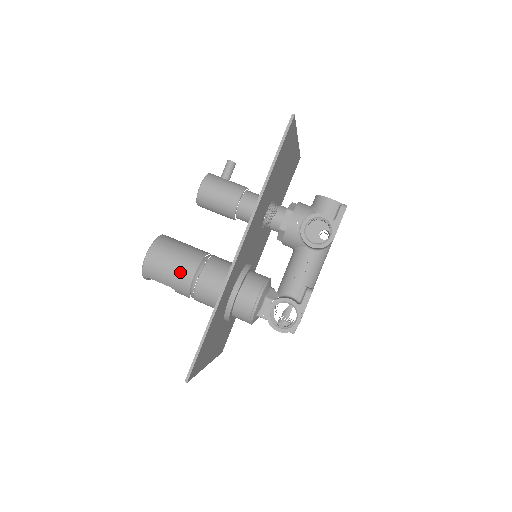
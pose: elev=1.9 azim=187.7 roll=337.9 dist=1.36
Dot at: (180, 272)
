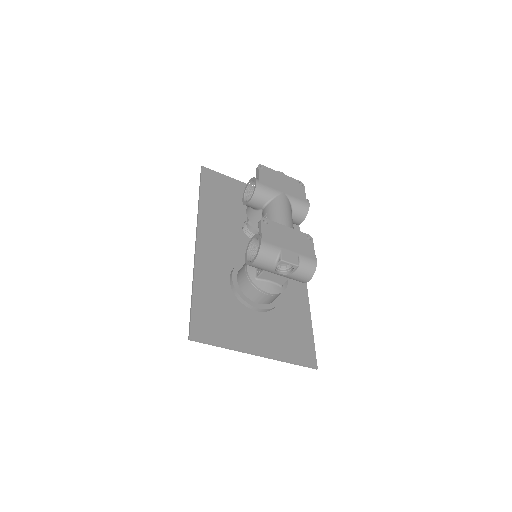
Dot at: occluded
